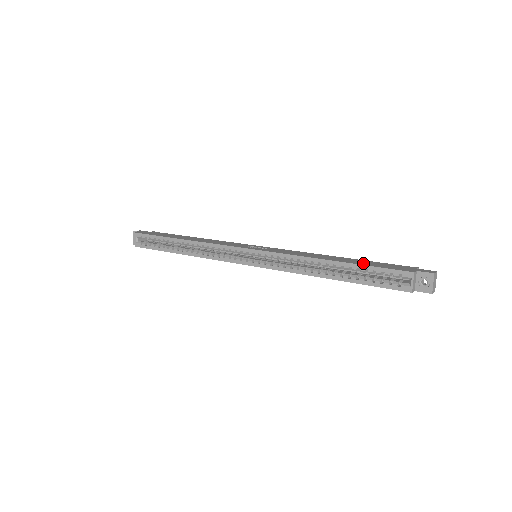
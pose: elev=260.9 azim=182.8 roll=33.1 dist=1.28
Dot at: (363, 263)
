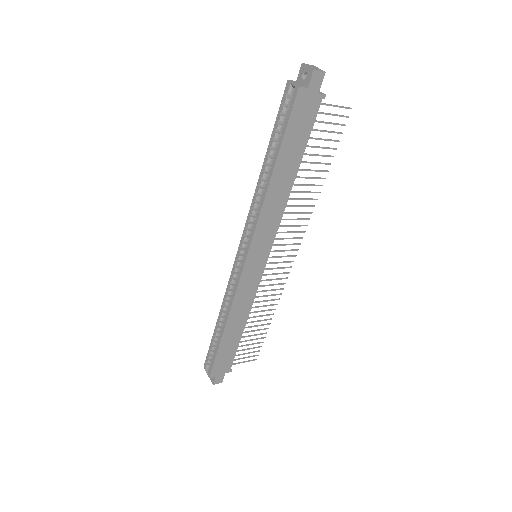
Dot at: occluded
